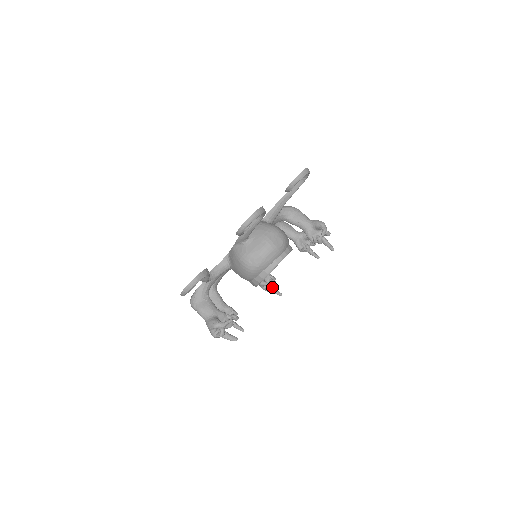
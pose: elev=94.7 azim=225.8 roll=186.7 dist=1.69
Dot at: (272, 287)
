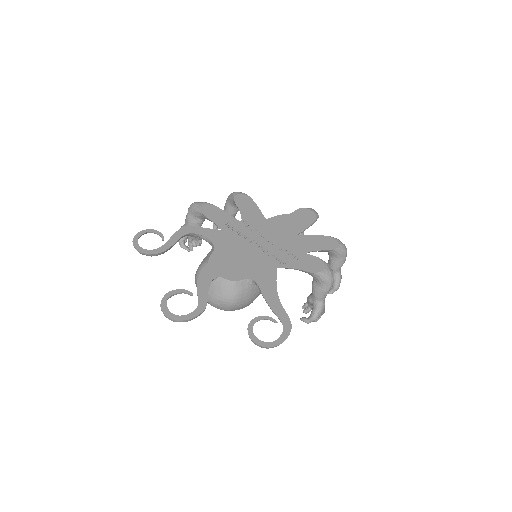
Dot at: occluded
